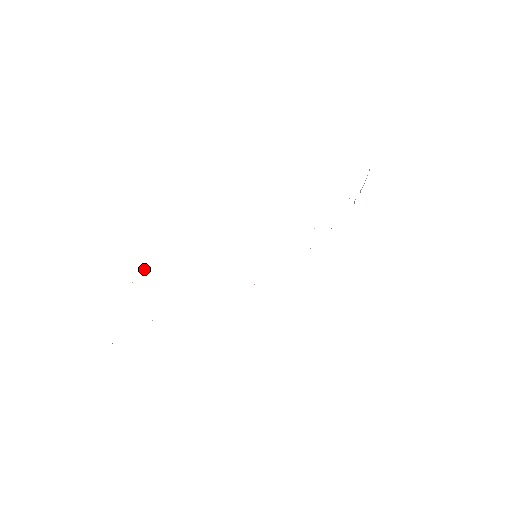
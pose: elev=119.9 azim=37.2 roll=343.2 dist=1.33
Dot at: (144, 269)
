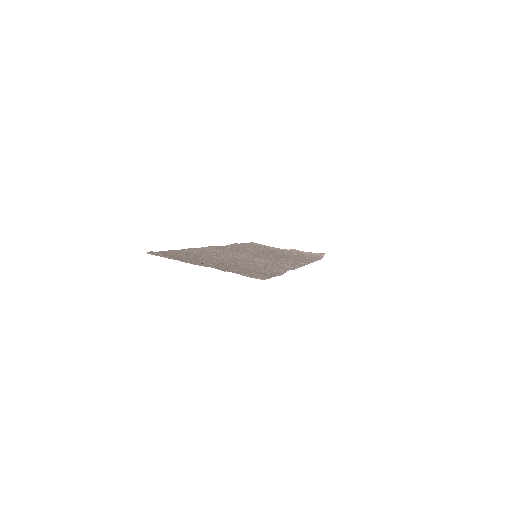
Dot at: (272, 276)
